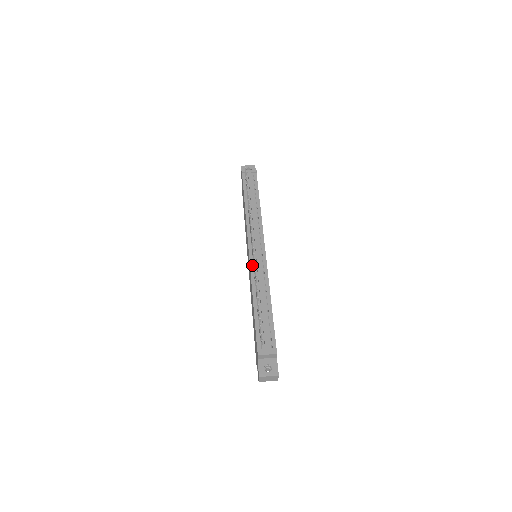
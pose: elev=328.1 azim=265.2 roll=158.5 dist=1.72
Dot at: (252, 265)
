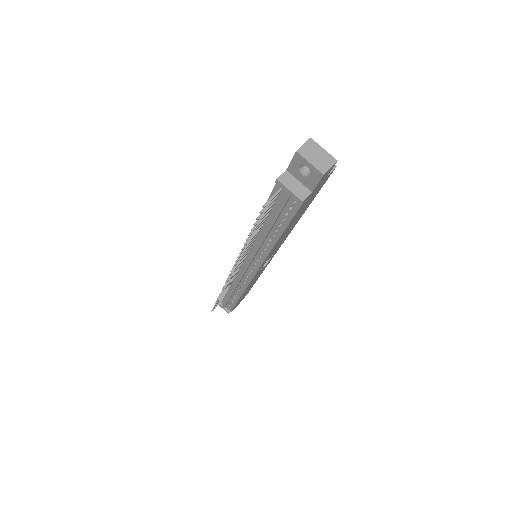
Dot at: occluded
